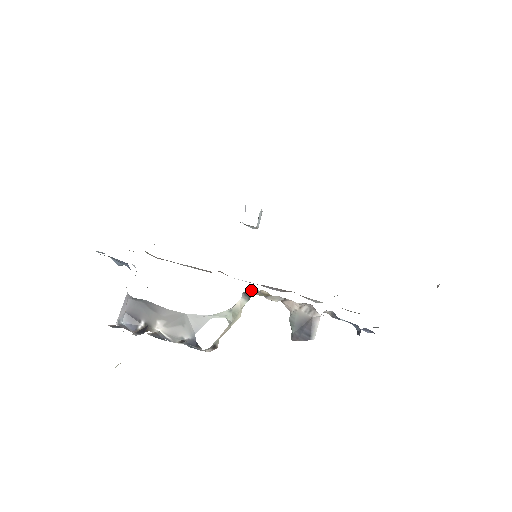
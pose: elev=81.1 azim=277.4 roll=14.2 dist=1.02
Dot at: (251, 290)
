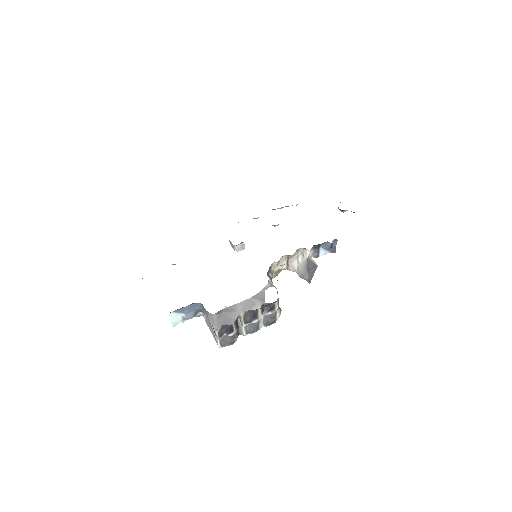
Dot at: (269, 269)
